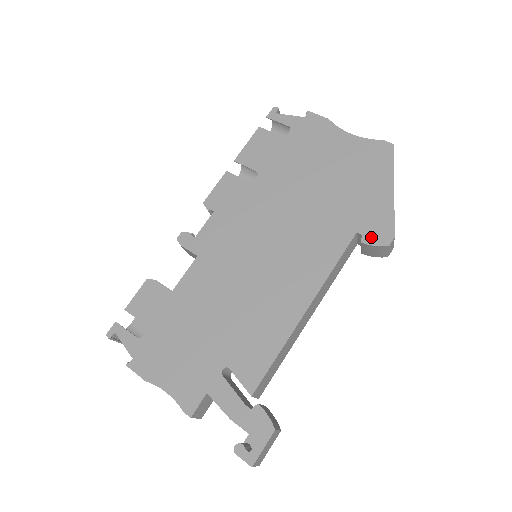
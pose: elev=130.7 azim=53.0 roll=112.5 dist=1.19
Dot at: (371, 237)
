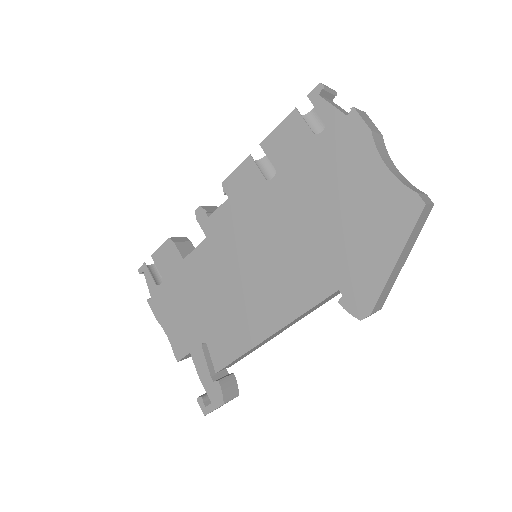
Dot at: (349, 302)
